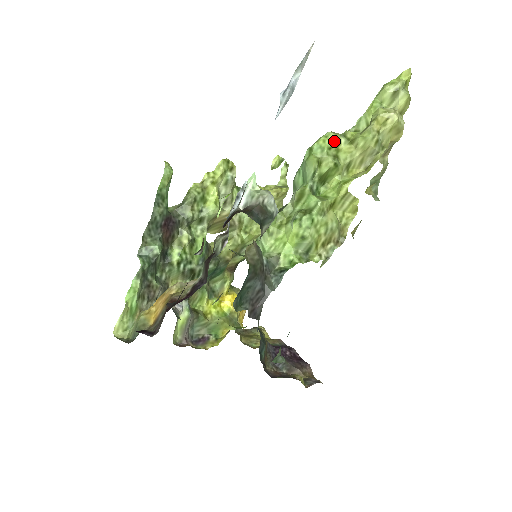
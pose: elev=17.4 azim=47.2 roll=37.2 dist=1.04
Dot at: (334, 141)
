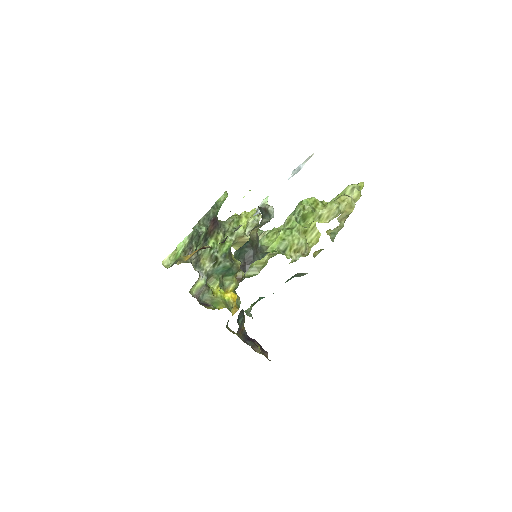
Dot at: (315, 202)
